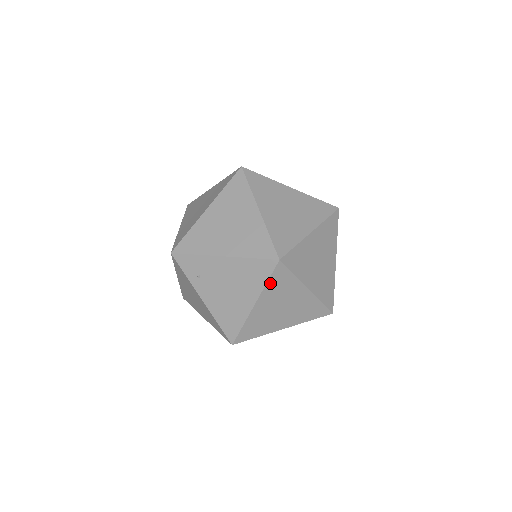
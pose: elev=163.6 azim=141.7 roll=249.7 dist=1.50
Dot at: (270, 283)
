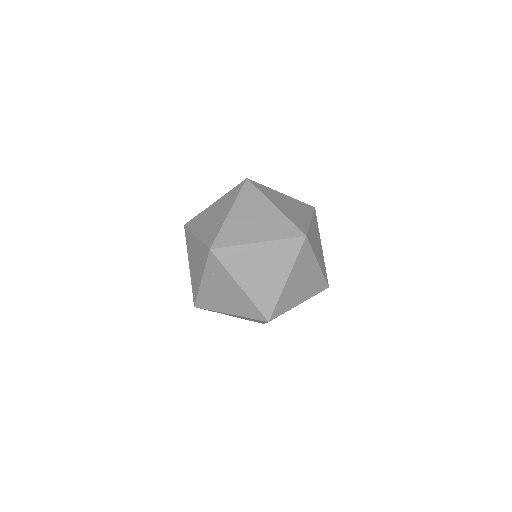
Dot at: (250, 318)
